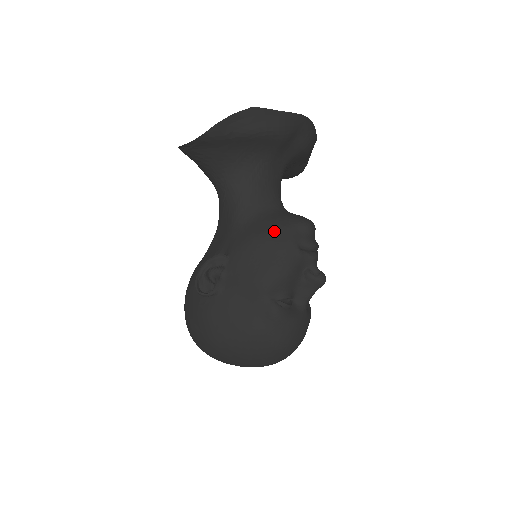
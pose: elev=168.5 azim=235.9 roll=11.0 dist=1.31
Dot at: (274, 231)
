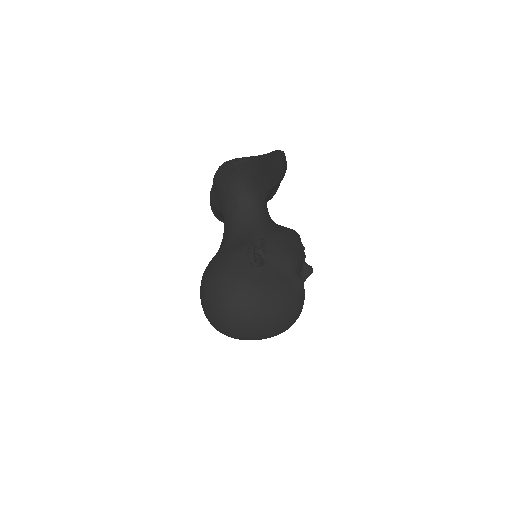
Dot at: (288, 232)
